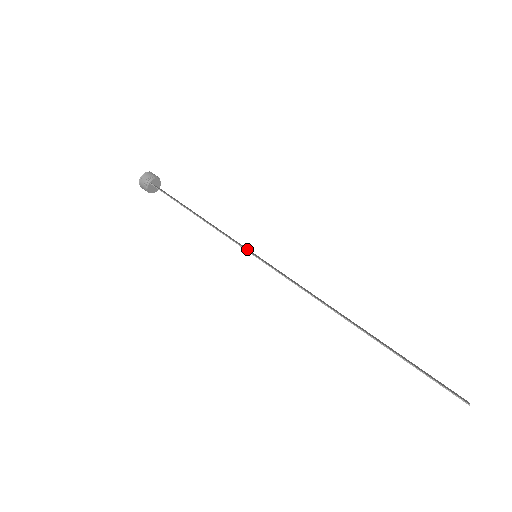
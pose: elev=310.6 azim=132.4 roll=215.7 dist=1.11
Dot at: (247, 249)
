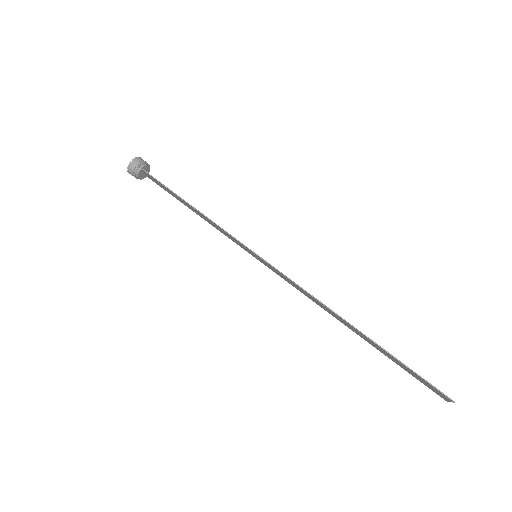
Dot at: (246, 248)
